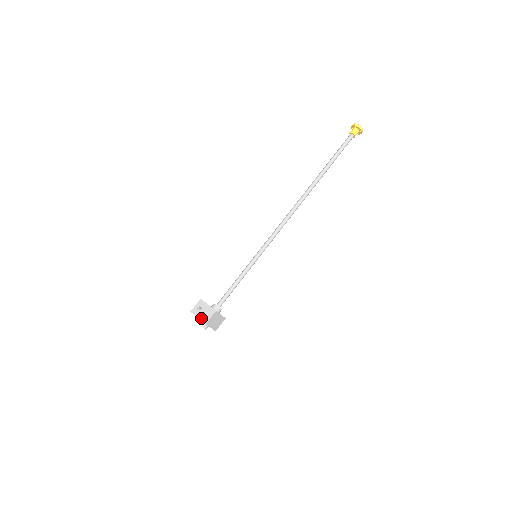
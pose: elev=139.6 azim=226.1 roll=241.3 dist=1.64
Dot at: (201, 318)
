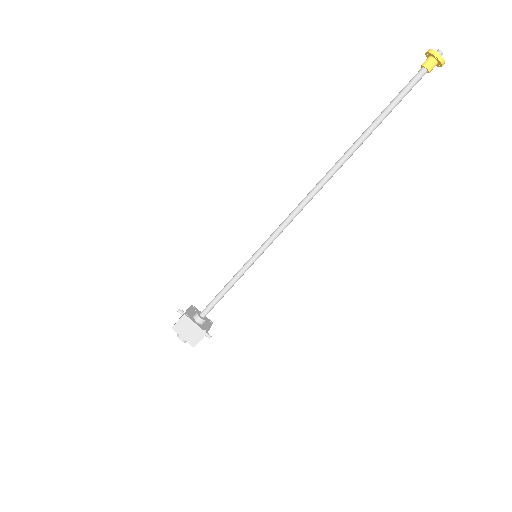
Dot at: occluded
